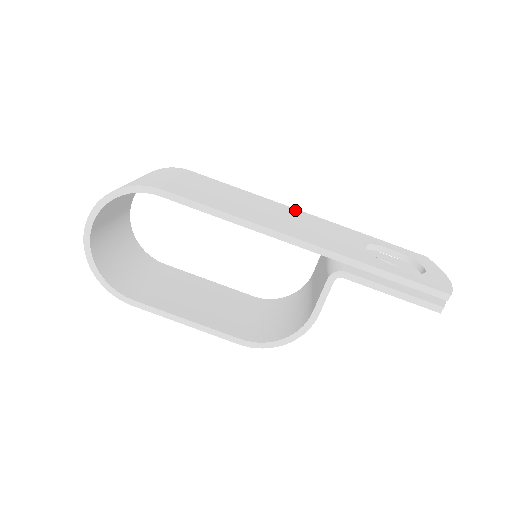
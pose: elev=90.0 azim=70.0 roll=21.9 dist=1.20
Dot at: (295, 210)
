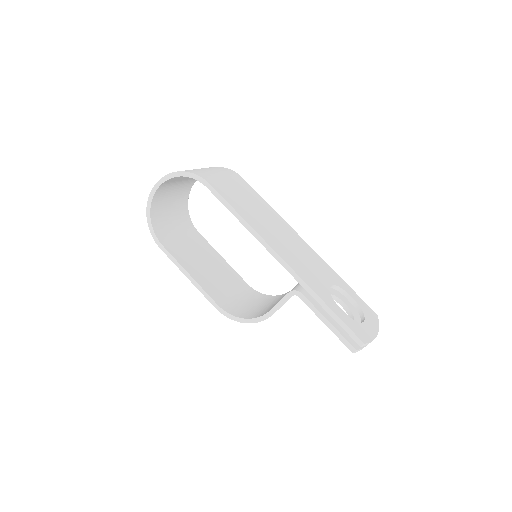
Dot at: (300, 238)
